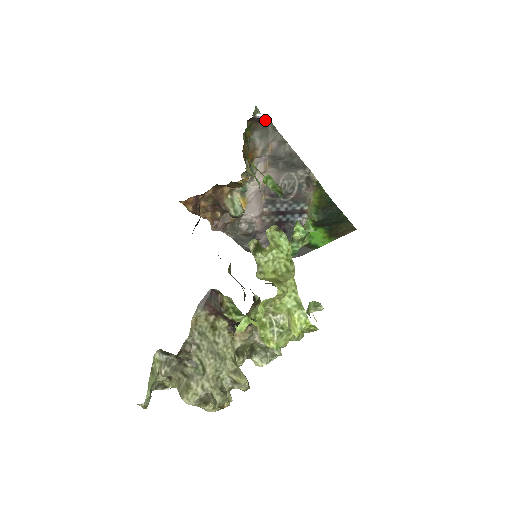
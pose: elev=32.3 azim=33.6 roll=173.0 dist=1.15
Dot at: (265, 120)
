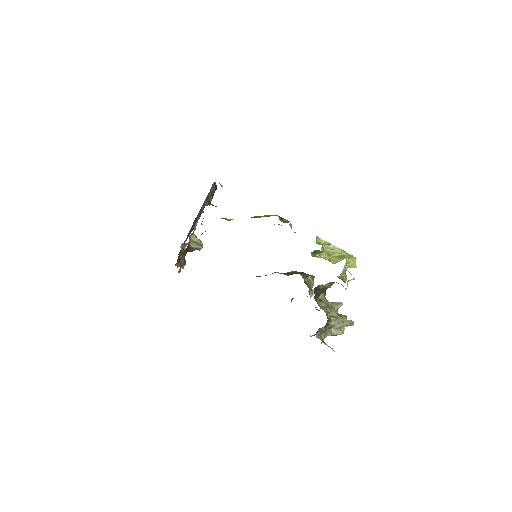
Dot at: occluded
